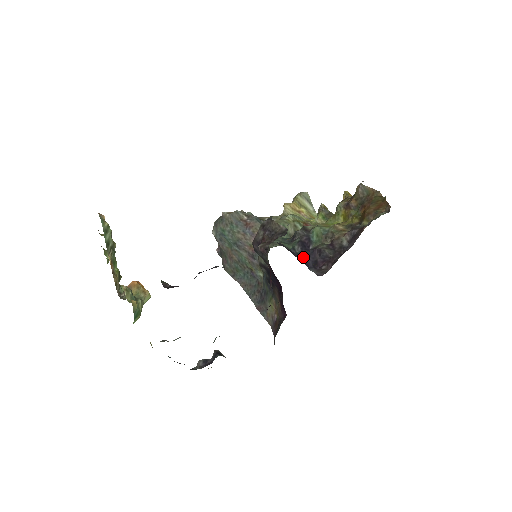
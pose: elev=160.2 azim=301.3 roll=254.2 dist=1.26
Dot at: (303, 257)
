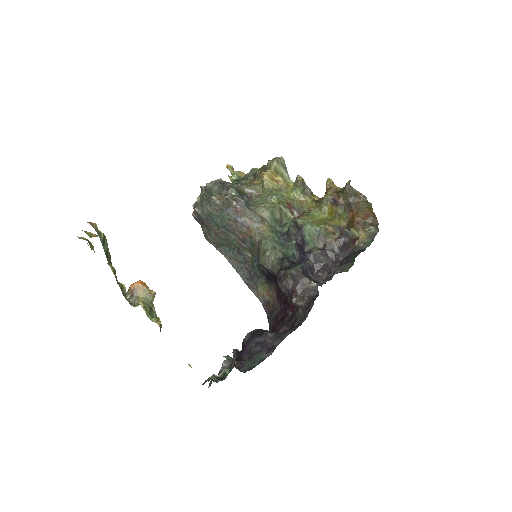
Dot at: occluded
